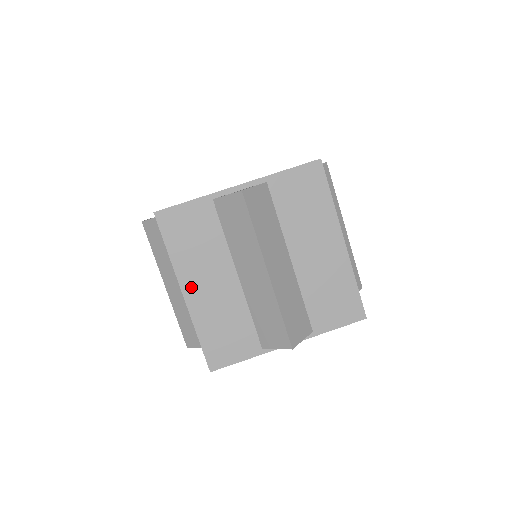
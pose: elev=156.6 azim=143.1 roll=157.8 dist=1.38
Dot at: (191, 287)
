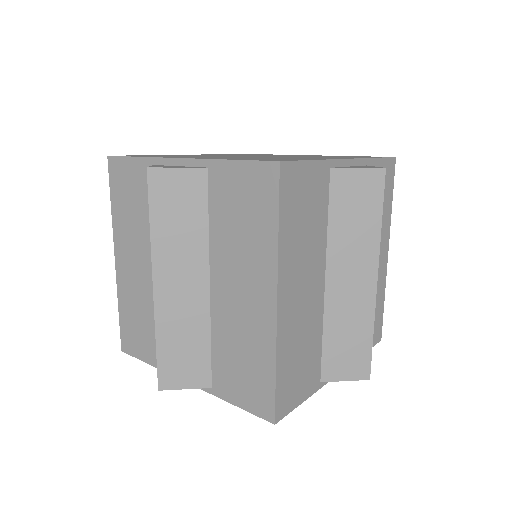
Dot at: (122, 255)
